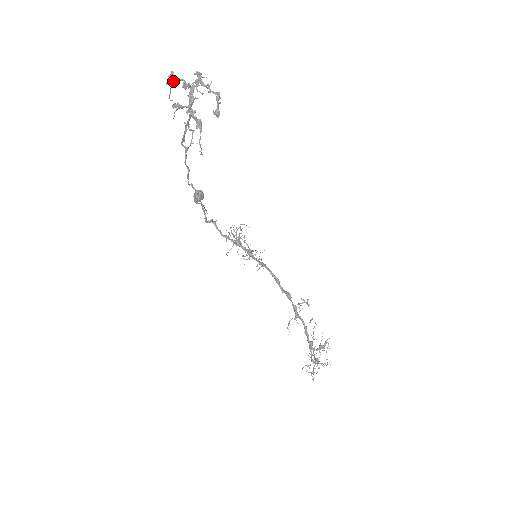
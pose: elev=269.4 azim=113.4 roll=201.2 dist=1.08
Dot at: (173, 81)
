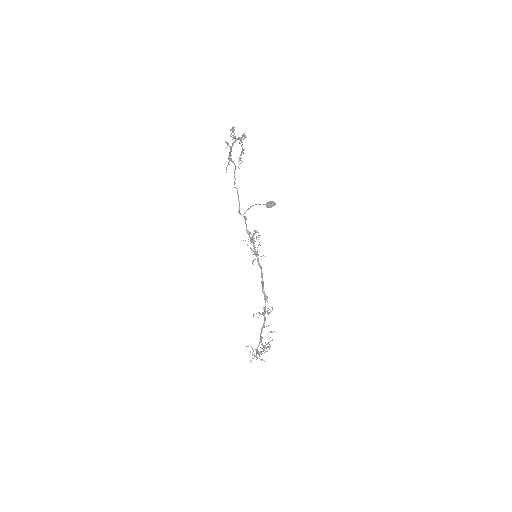
Dot at: (233, 131)
